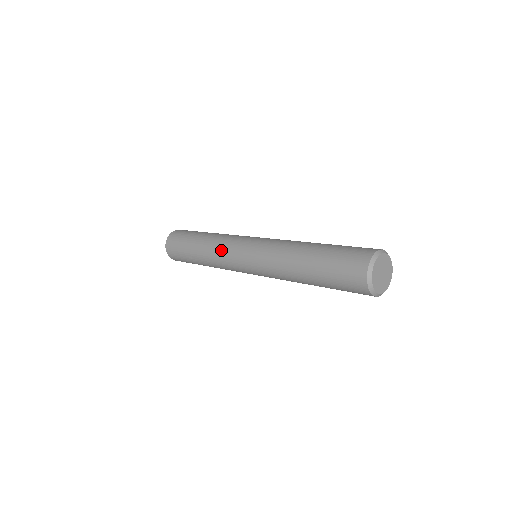
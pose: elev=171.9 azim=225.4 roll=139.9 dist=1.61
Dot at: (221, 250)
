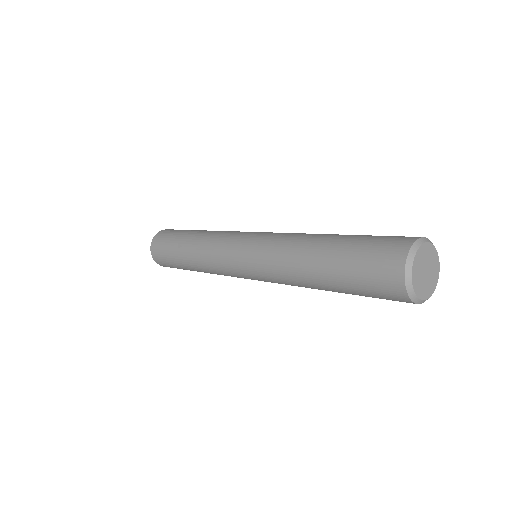
Dot at: (220, 235)
